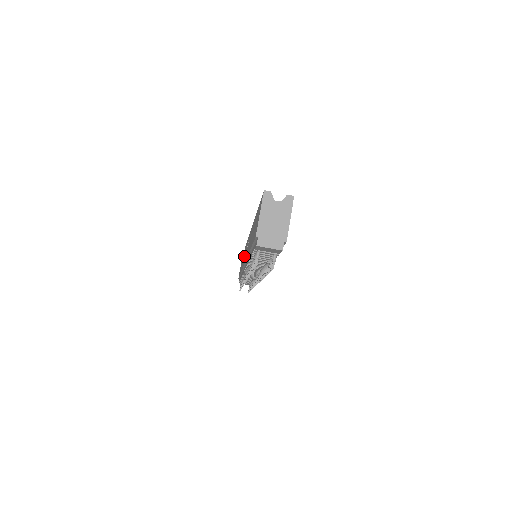
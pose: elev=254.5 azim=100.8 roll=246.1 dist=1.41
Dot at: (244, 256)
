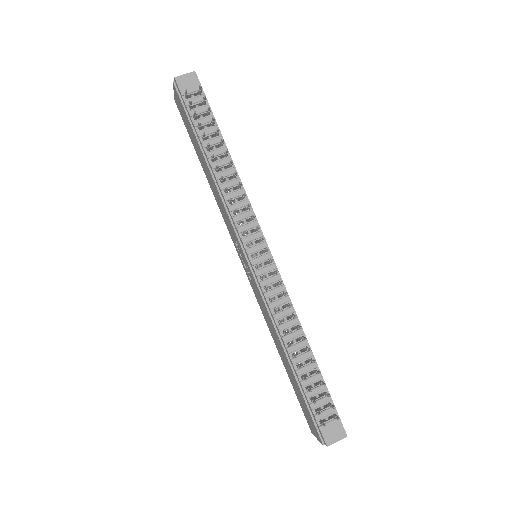
Dot at: (262, 307)
